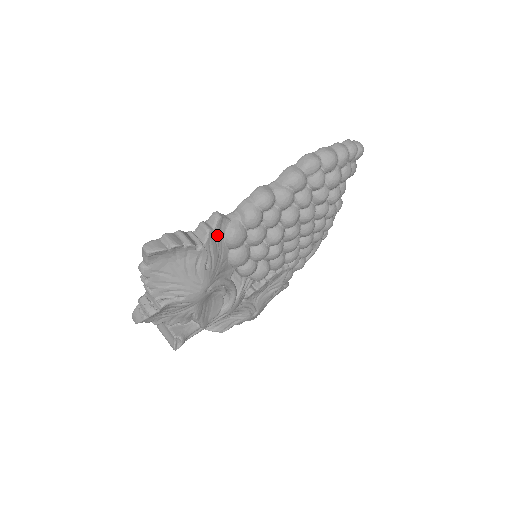
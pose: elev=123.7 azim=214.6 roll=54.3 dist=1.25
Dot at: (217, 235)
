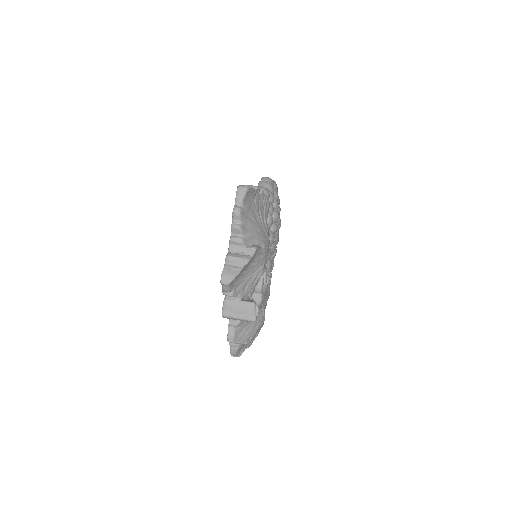
Dot at: occluded
